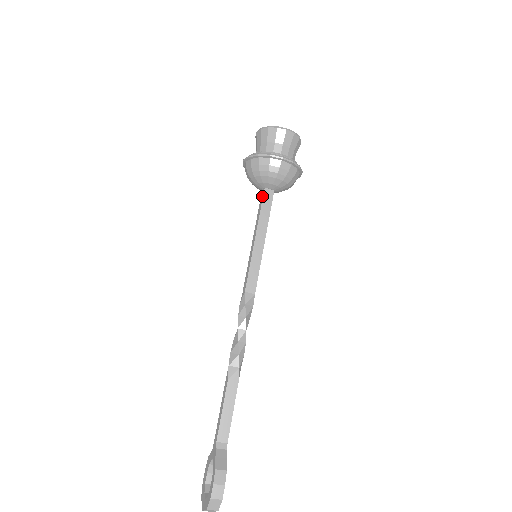
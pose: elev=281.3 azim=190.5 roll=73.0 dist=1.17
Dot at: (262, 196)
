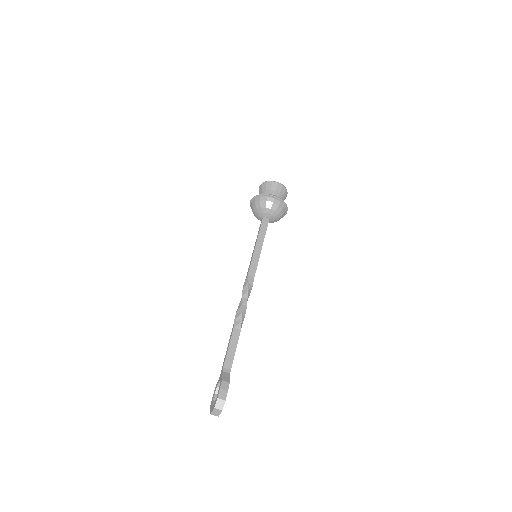
Dot at: (261, 221)
